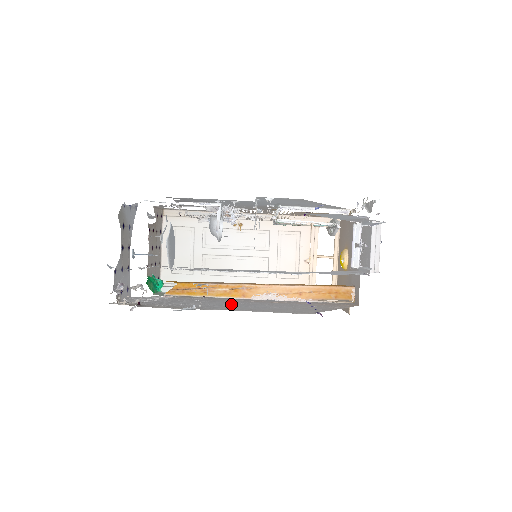
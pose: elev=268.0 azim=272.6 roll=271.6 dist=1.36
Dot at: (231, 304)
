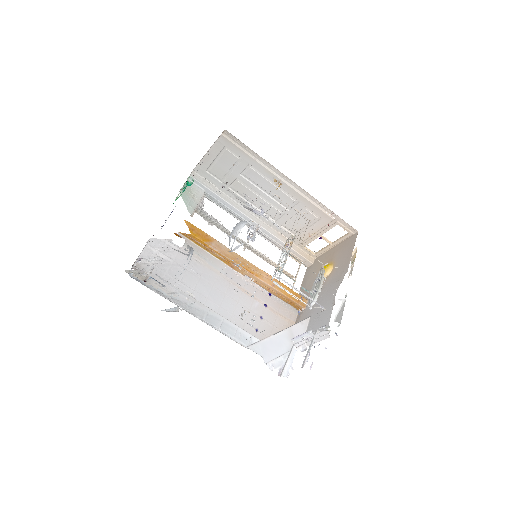
Dot at: (210, 293)
